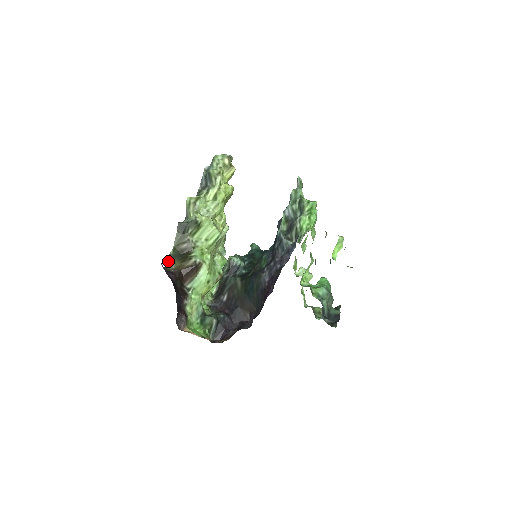
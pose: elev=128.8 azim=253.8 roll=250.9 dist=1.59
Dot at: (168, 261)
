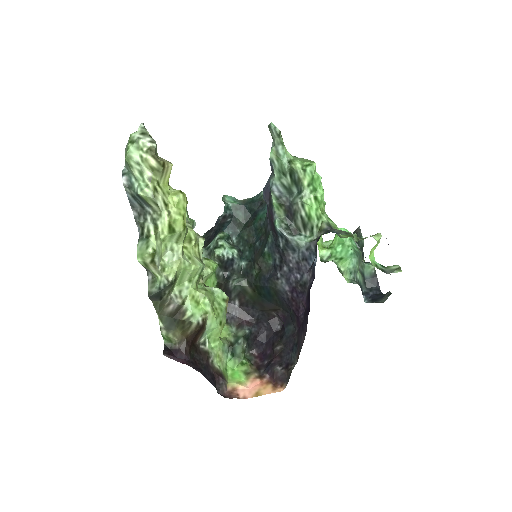
Dot at: (165, 337)
